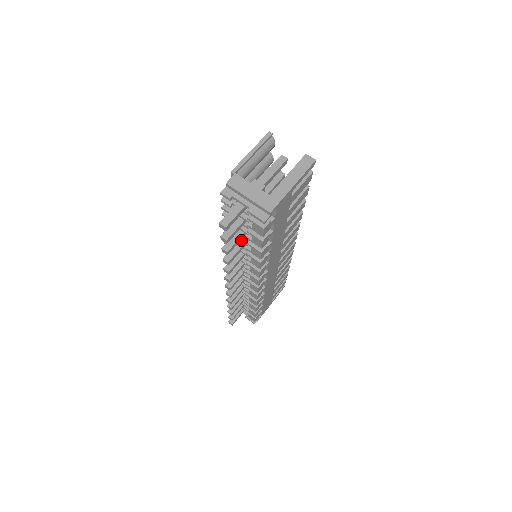
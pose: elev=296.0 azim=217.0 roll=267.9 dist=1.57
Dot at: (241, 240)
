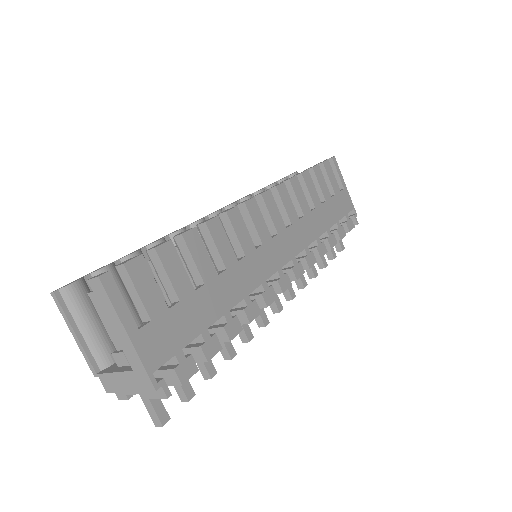
Dot at: occluded
